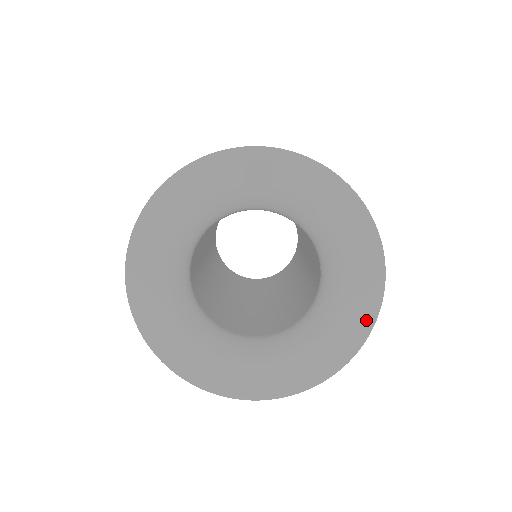
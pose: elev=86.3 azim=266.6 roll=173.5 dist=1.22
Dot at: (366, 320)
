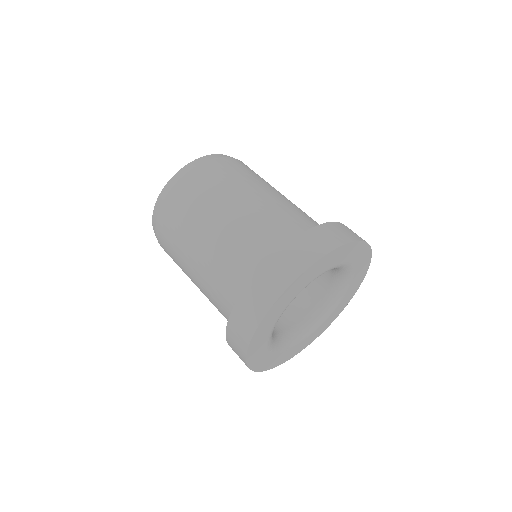
Dot at: (367, 253)
